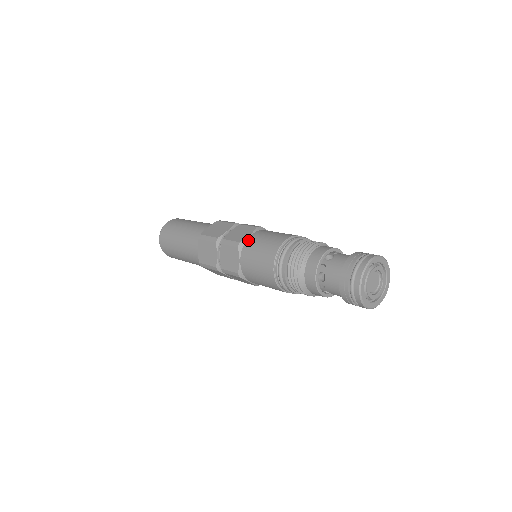
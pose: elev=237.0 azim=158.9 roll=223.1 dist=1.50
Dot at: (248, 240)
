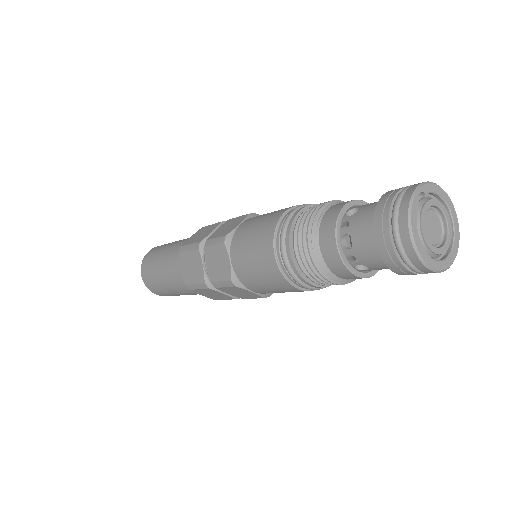
Dot at: (237, 230)
